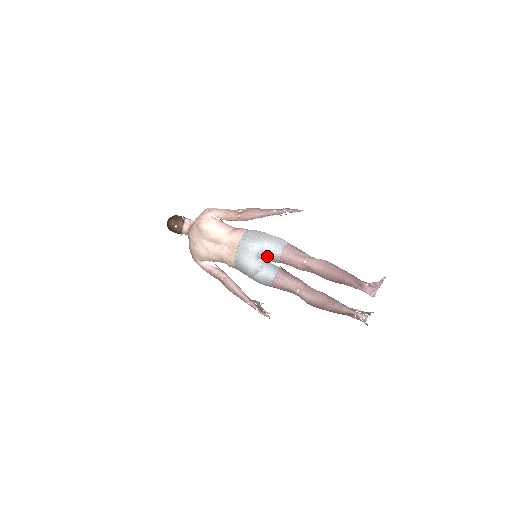
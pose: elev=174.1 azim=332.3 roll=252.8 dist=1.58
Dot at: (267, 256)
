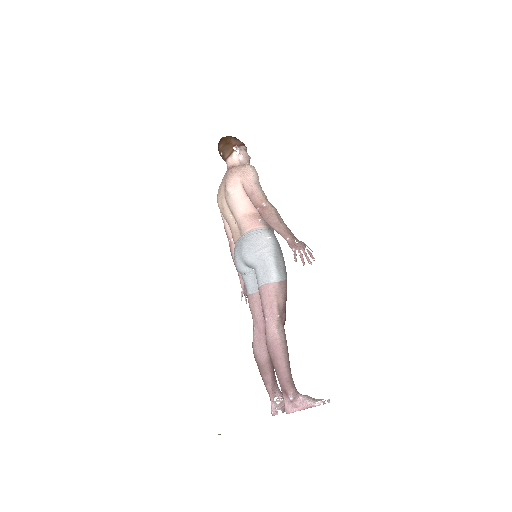
Dot at: (255, 272)
